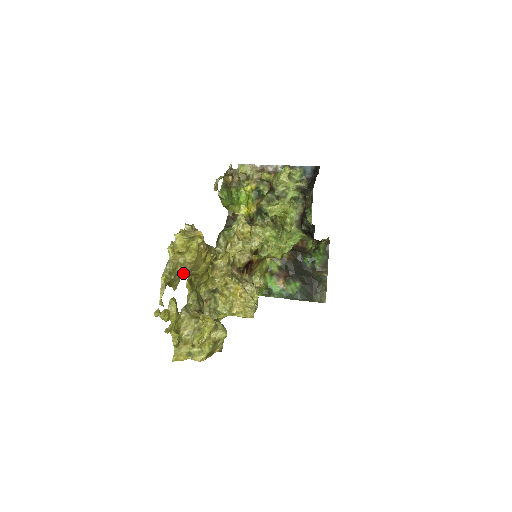
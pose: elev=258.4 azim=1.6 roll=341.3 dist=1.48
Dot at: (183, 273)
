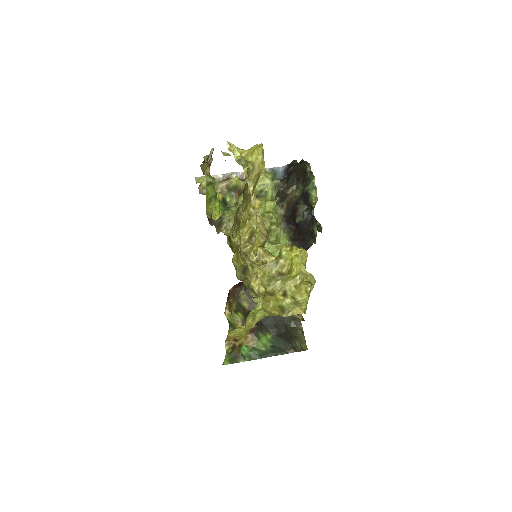
Dot at: (245, 194)
